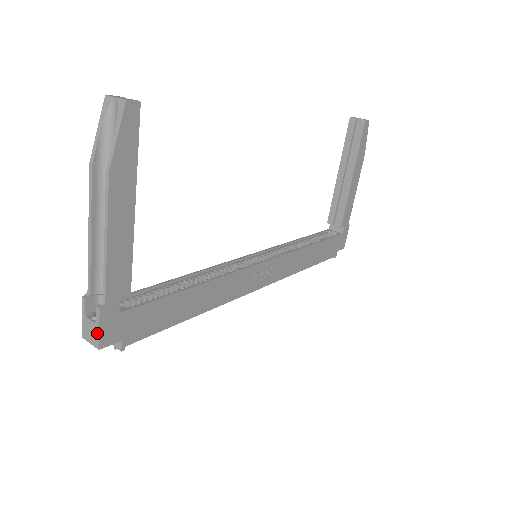
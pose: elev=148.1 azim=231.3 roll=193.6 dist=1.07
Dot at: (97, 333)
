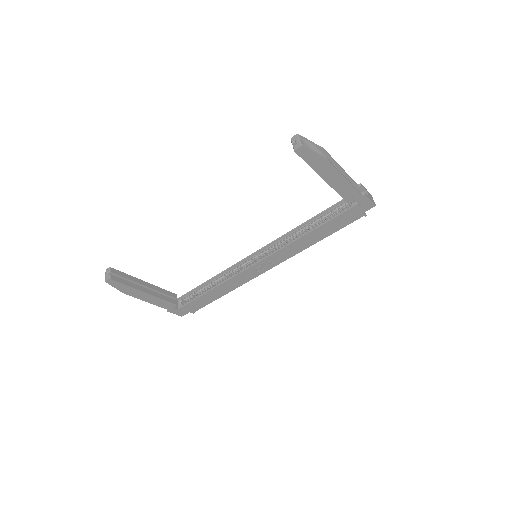
Dot at: (176, 314)
